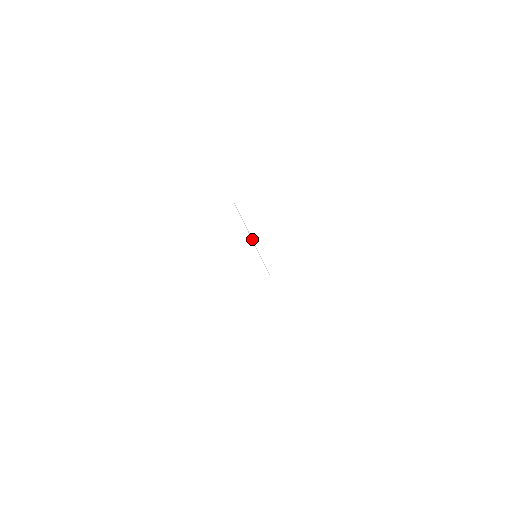
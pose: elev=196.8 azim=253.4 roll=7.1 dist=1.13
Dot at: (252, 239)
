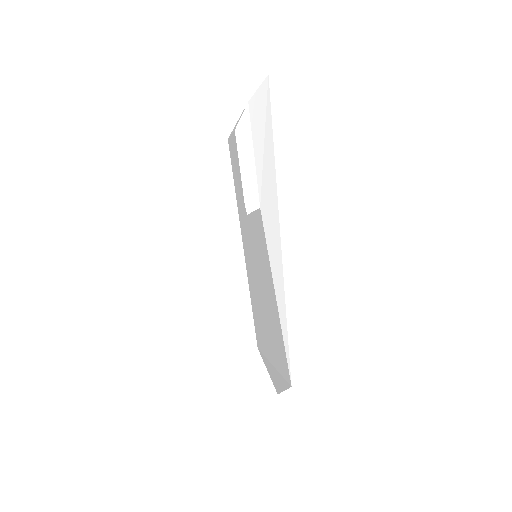
Dot at: (260, 265)
